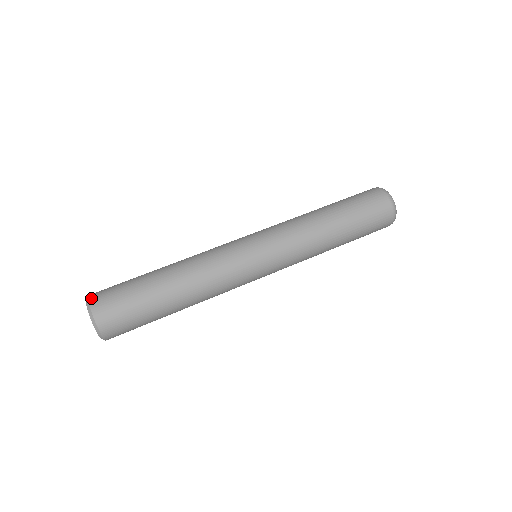
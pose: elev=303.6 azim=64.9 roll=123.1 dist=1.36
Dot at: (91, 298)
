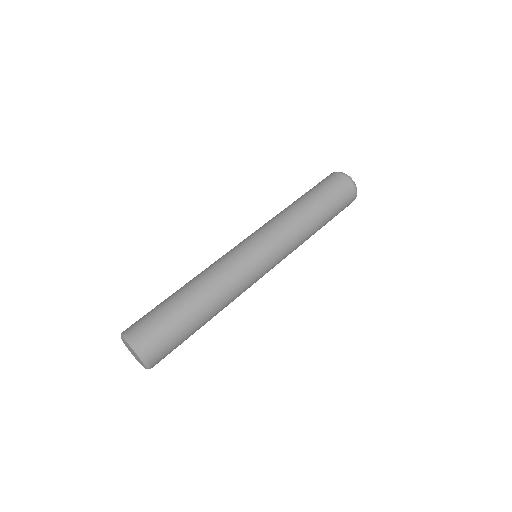
Dot at: (125, 331)
